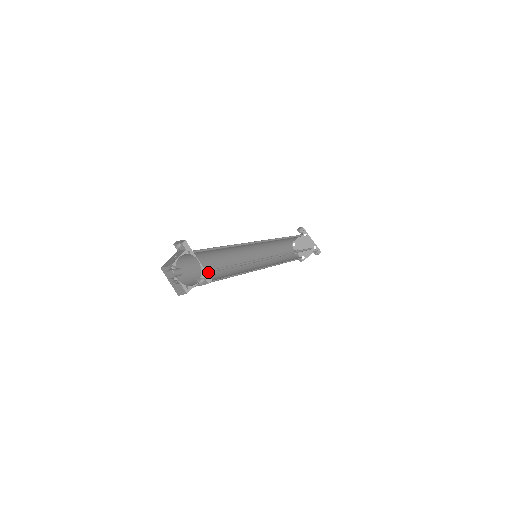
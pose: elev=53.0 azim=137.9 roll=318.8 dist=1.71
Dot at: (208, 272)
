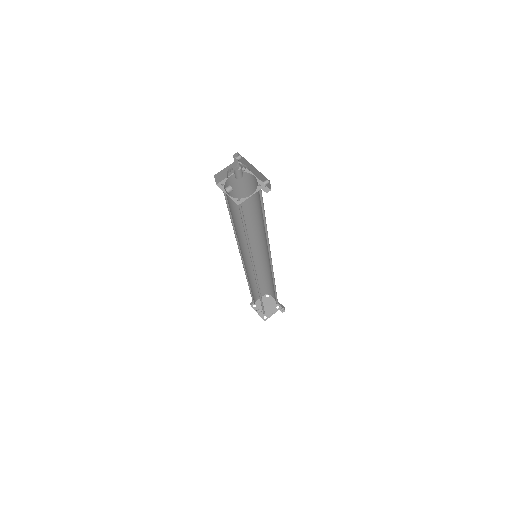
Dot at: (259, 193)
